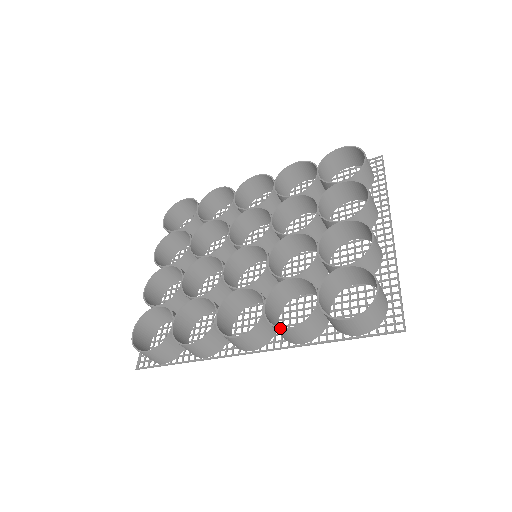
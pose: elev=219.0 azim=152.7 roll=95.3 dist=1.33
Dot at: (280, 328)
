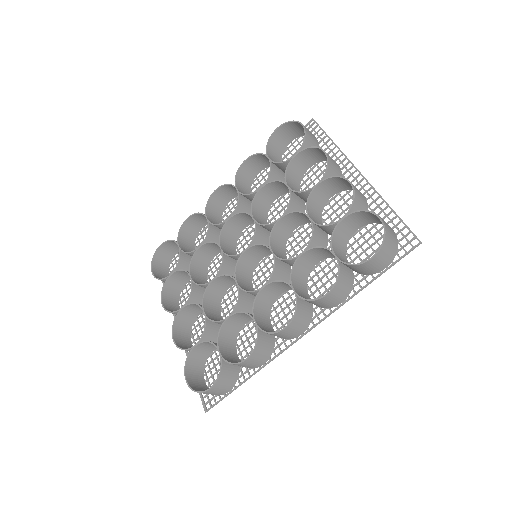
Dot at: (319, 298)
